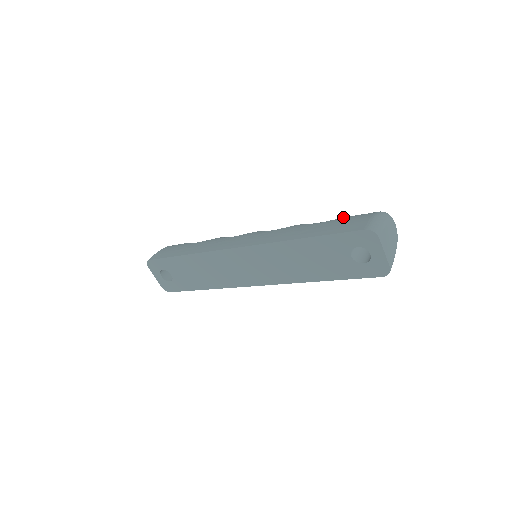
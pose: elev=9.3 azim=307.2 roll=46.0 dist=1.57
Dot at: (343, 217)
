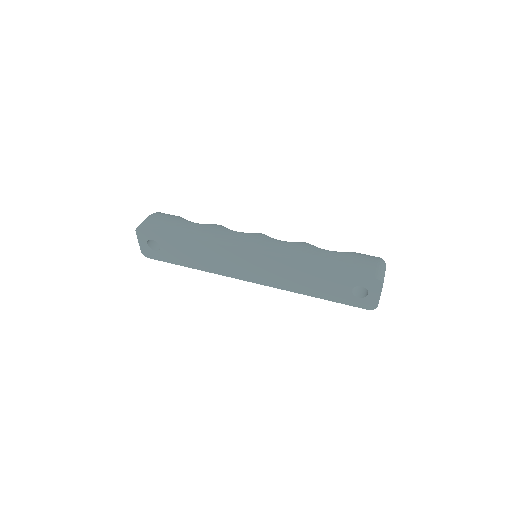
Dot at: (349, 252)
